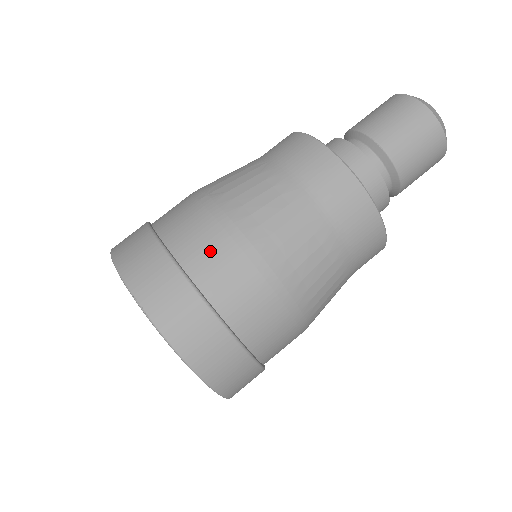
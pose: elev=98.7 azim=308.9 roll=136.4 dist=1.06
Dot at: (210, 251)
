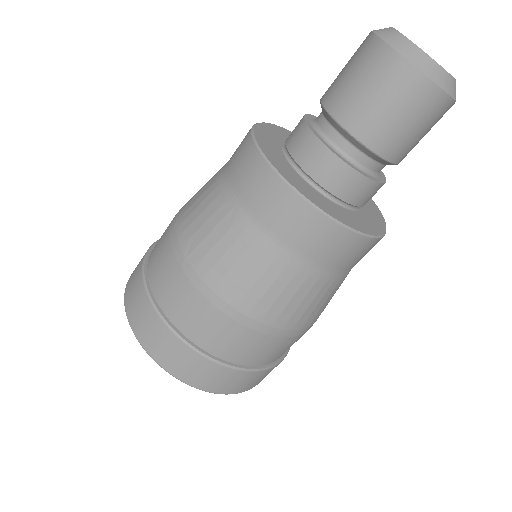
Dot at: (208, 326)
